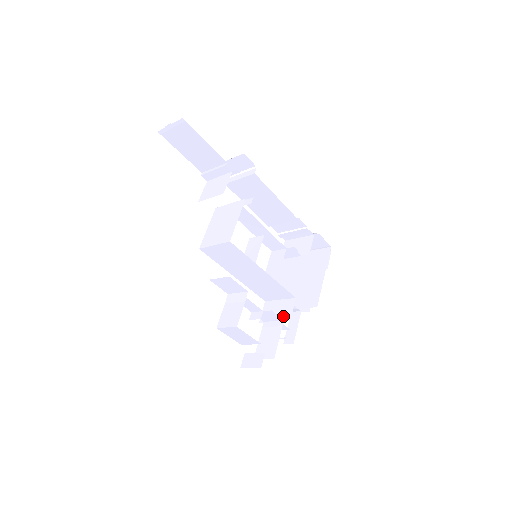
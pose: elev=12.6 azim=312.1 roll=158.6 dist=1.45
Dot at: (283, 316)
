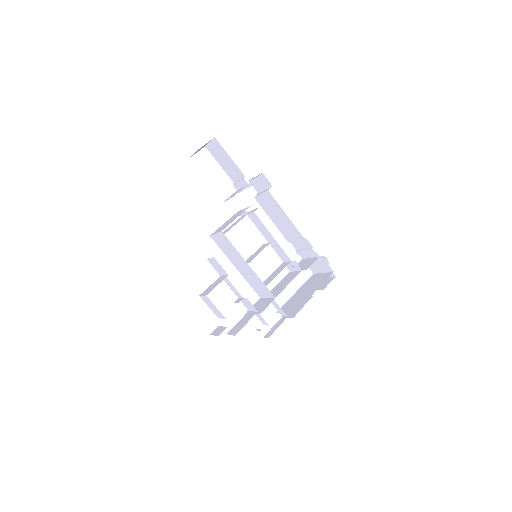
Dot at: (260, 309)
